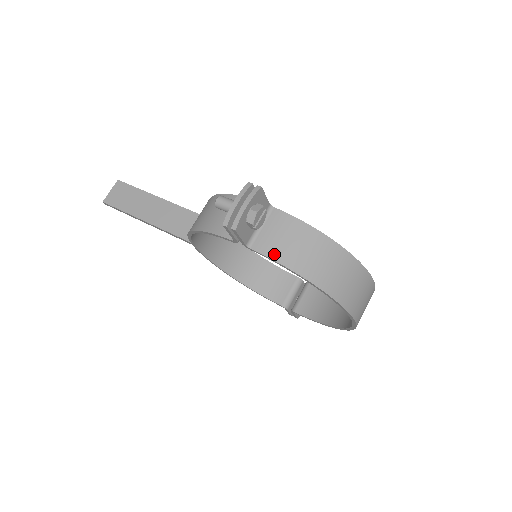
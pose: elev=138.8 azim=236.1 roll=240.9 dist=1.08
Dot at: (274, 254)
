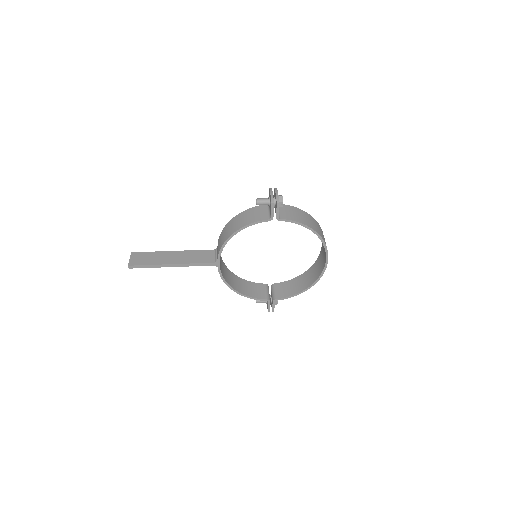
Dot at: (292, 219)
